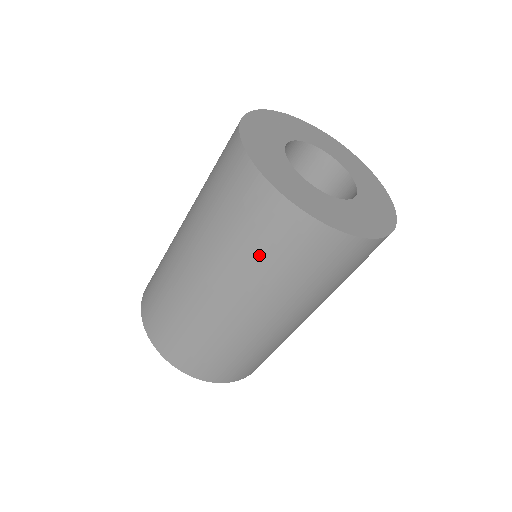
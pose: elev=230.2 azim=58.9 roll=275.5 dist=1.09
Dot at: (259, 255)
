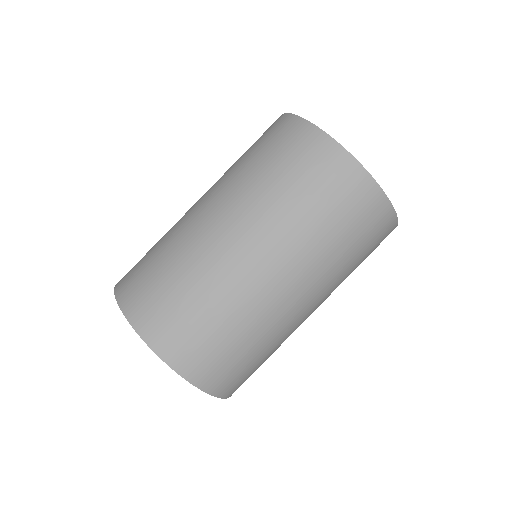
Dot at: (282, 180)
